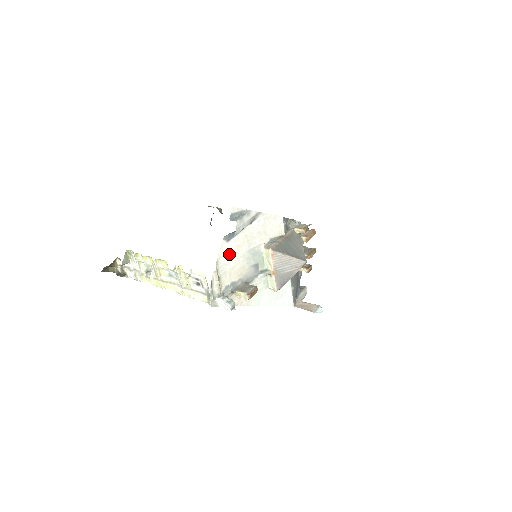
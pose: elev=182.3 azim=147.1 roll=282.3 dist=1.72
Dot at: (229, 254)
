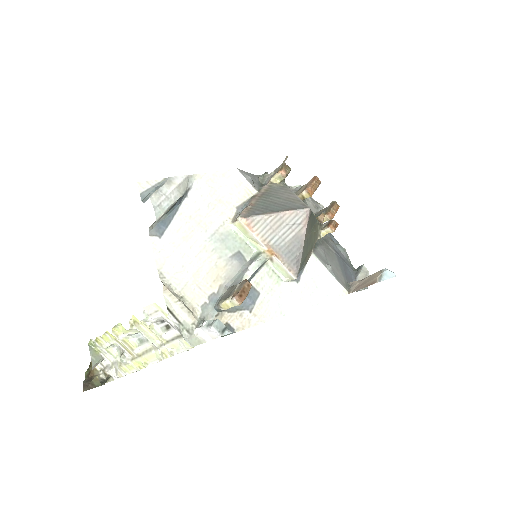
Dot at: (176, 255)
